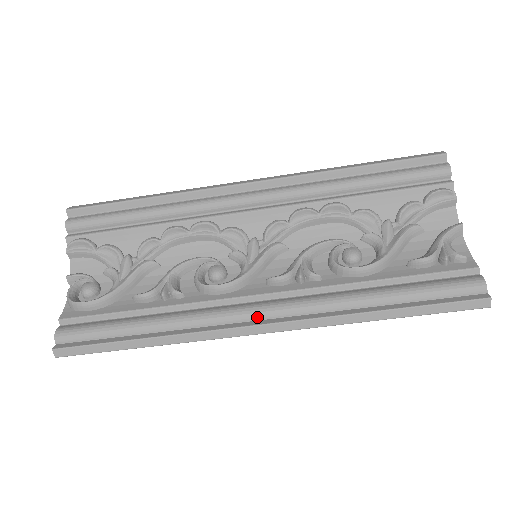
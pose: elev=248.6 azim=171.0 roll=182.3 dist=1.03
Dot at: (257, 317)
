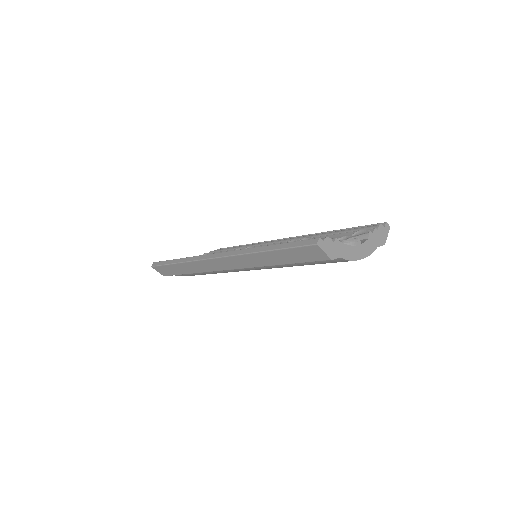
Dot at: occluded
